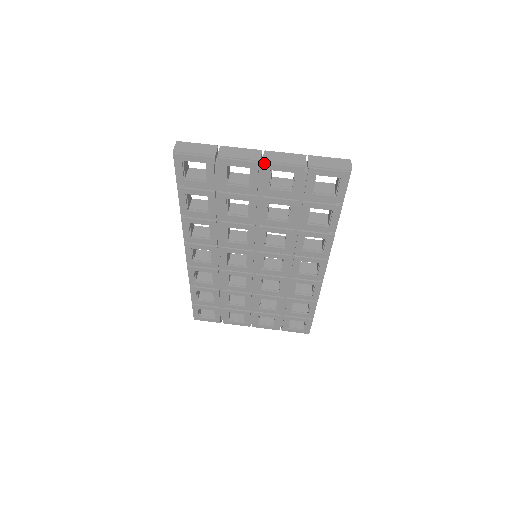
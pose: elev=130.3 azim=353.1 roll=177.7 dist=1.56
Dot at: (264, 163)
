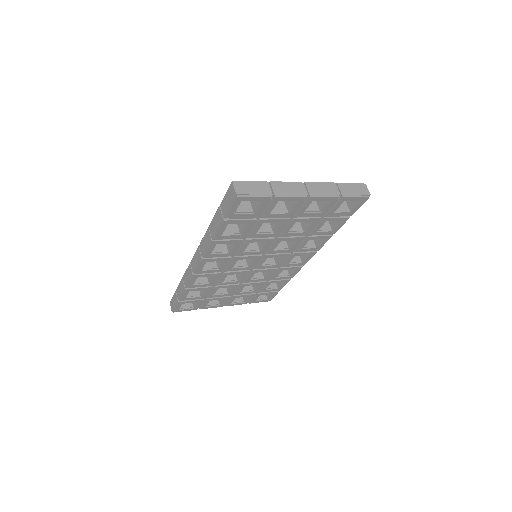
Dot at: (311, 197)
